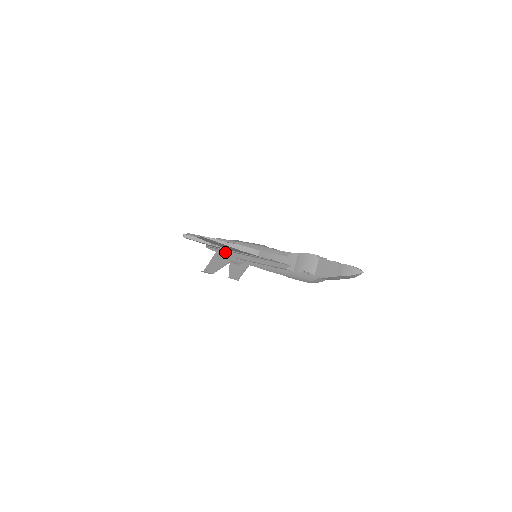
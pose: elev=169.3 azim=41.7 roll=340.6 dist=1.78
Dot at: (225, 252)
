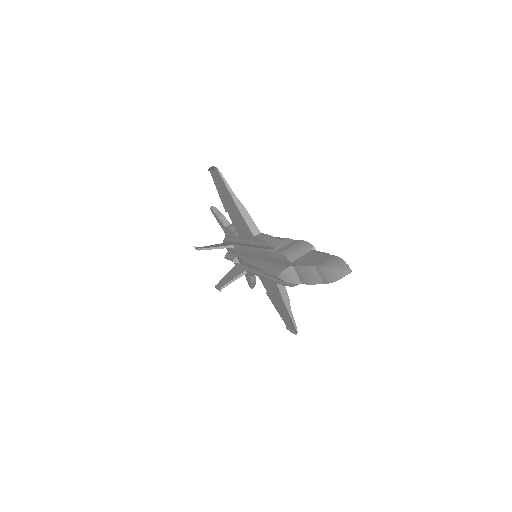
Dot at: (232, 242)
